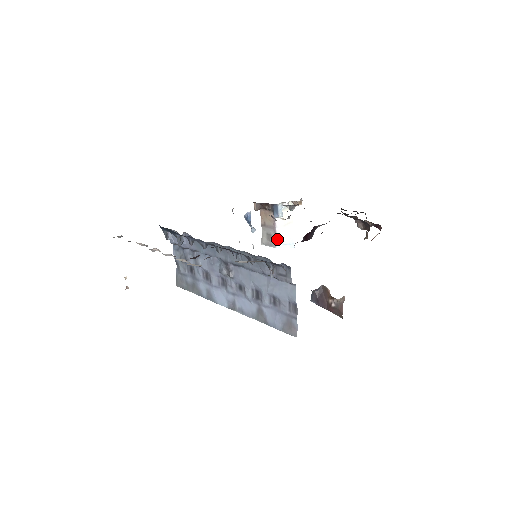
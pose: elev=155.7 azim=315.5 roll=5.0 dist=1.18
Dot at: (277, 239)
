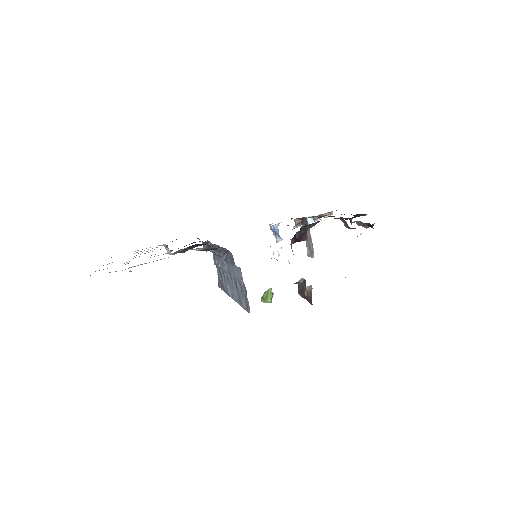
Dot at: (315, 250)
